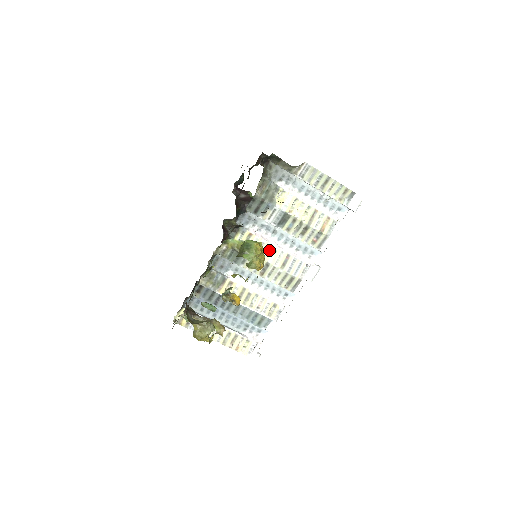
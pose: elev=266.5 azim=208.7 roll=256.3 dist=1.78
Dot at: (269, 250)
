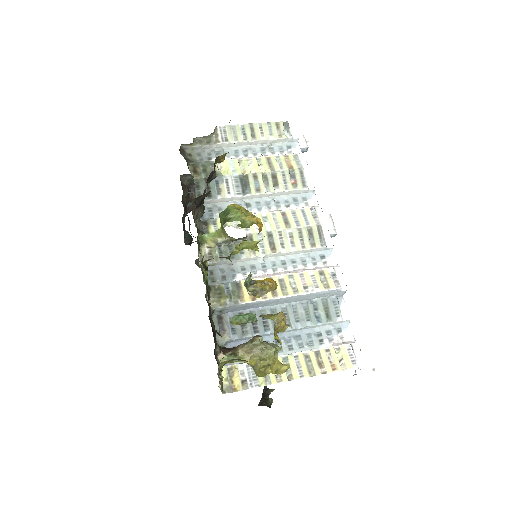
Dot at: occluded
